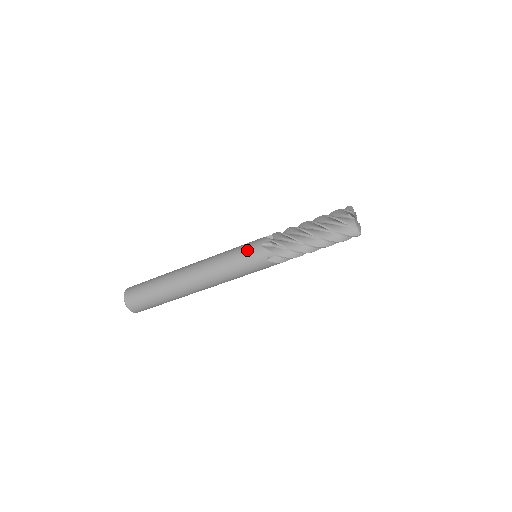
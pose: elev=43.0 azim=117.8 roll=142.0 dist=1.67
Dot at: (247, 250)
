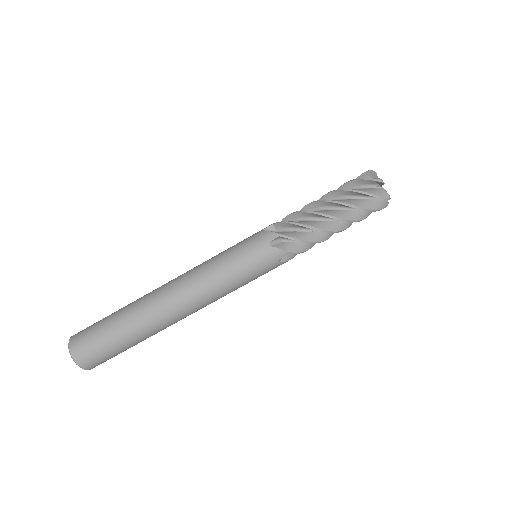
Dot at: (250, 255)
